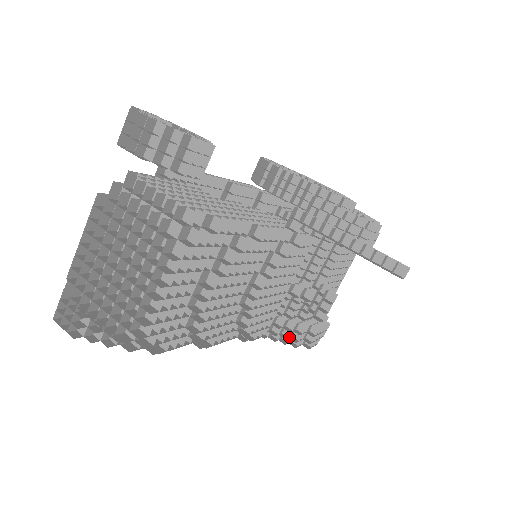
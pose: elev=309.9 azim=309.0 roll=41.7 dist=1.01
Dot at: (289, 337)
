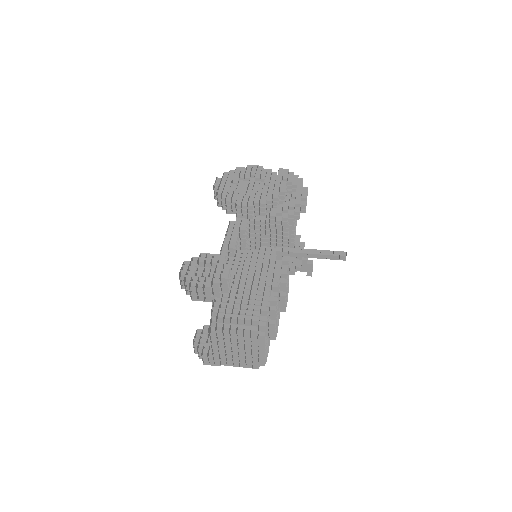
Dot at: occluded
